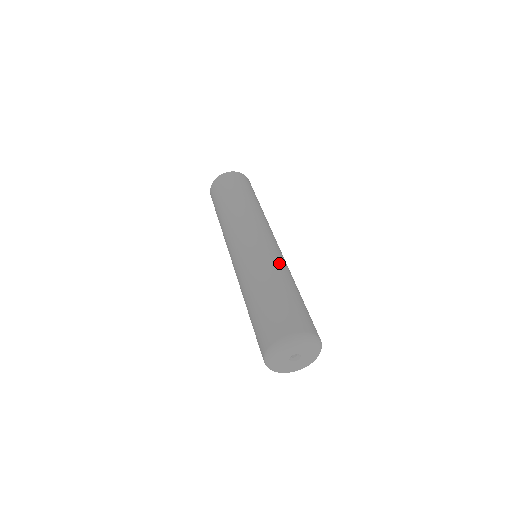
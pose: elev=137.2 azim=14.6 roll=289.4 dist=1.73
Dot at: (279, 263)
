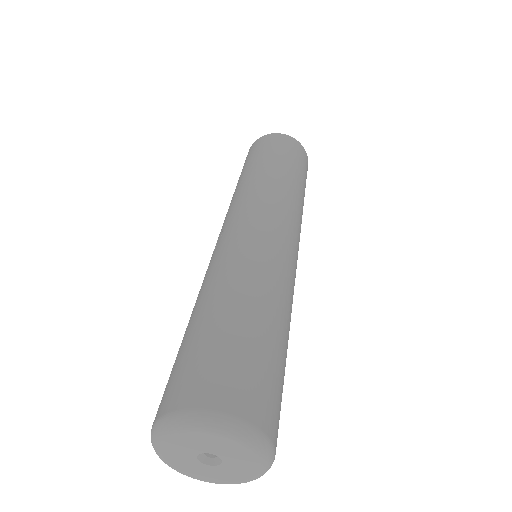
Dot at: (291, 293)
